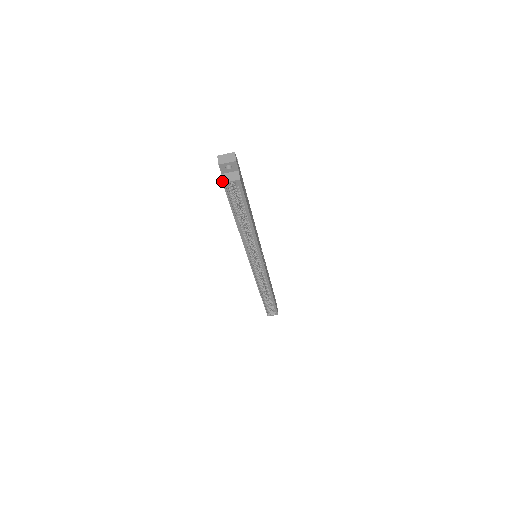
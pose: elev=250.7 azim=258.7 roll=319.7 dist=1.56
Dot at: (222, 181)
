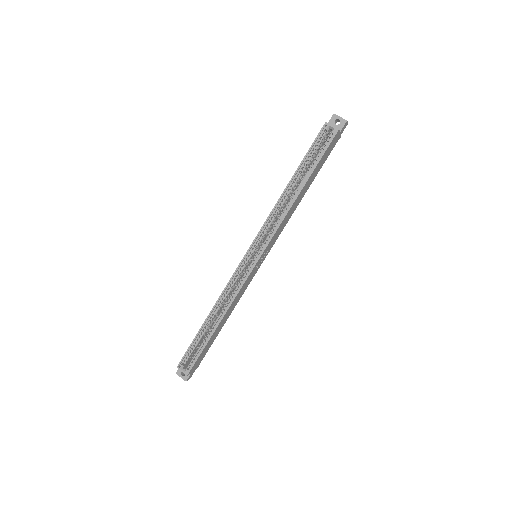
Dot at: (326, 122)
